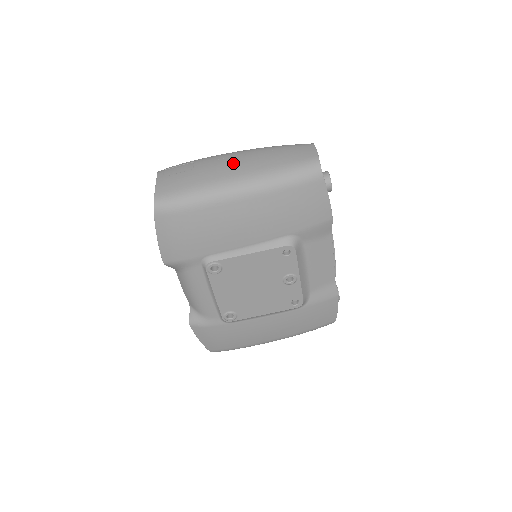
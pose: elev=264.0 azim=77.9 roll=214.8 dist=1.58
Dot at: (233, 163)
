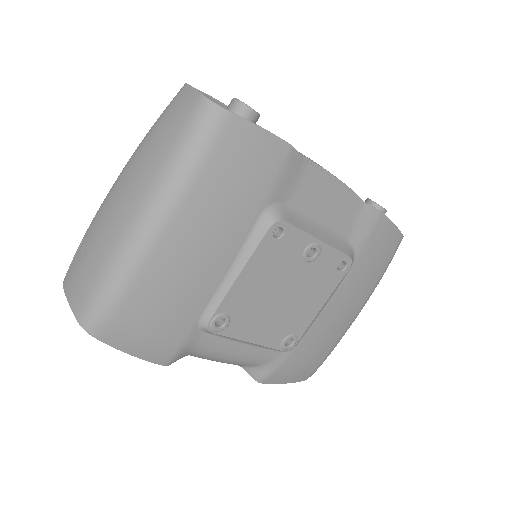
Dot at: (120, 199)
